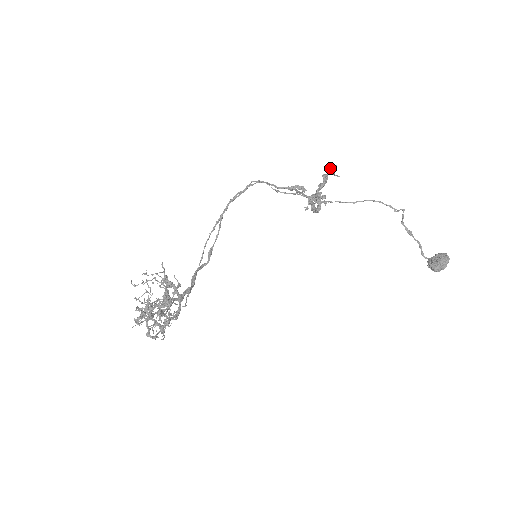
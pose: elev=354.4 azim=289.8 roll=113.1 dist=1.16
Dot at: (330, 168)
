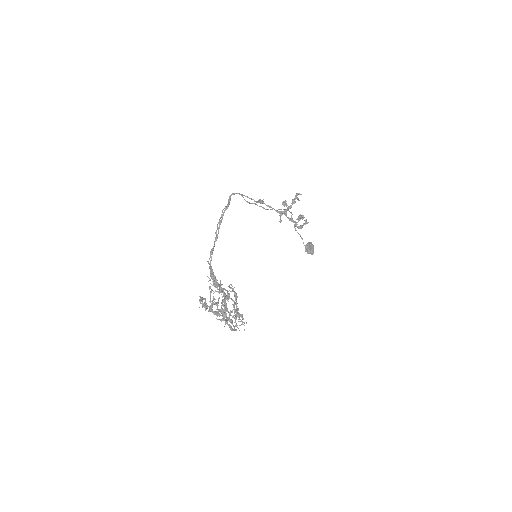
Dot at: (297, 195)
